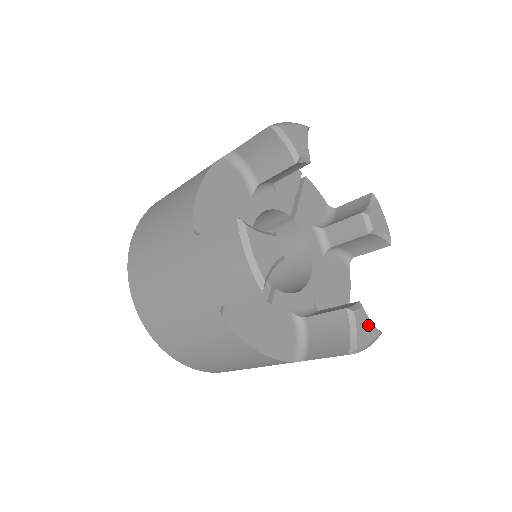
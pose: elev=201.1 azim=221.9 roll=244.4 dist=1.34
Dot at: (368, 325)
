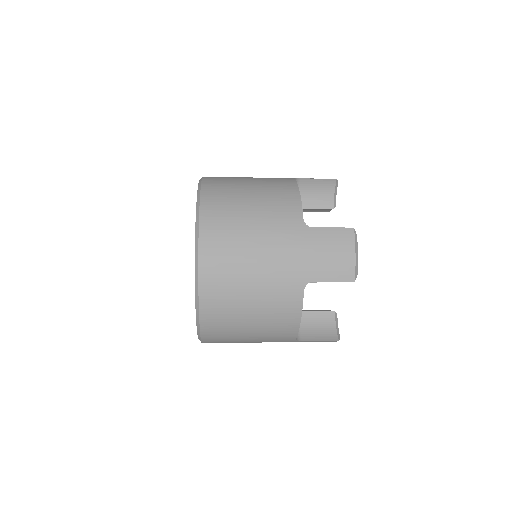
Dot at: occluded
